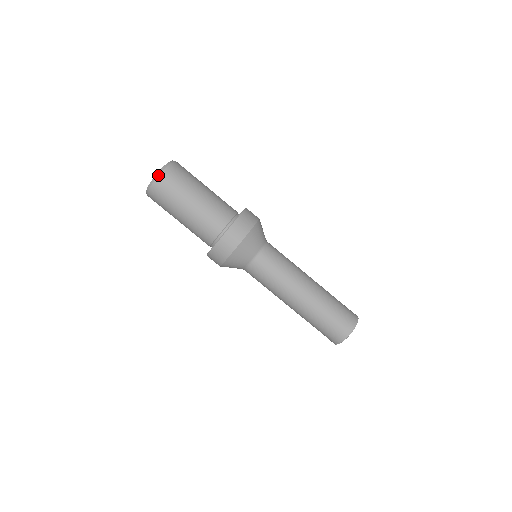
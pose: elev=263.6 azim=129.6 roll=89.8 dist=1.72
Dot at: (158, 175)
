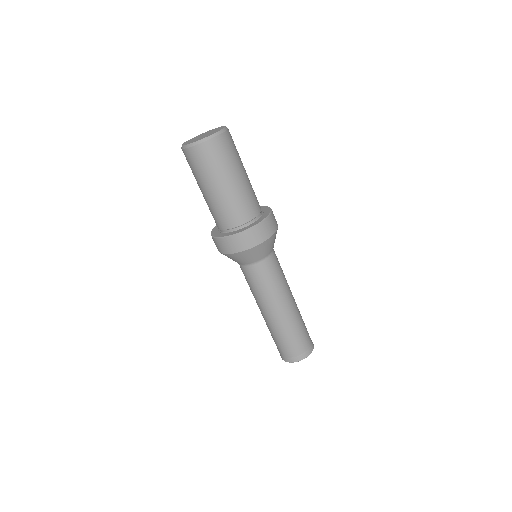
Dot at: (212, 138)
